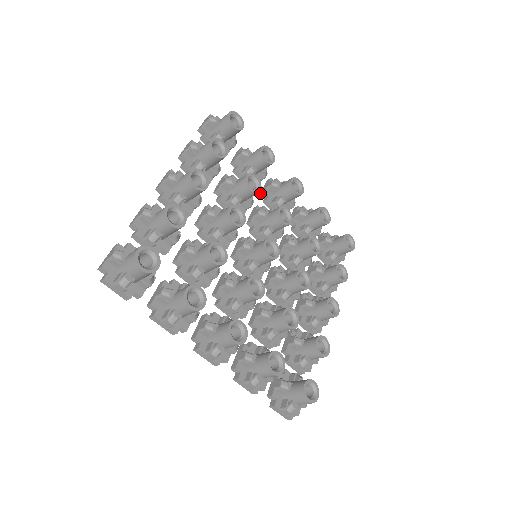
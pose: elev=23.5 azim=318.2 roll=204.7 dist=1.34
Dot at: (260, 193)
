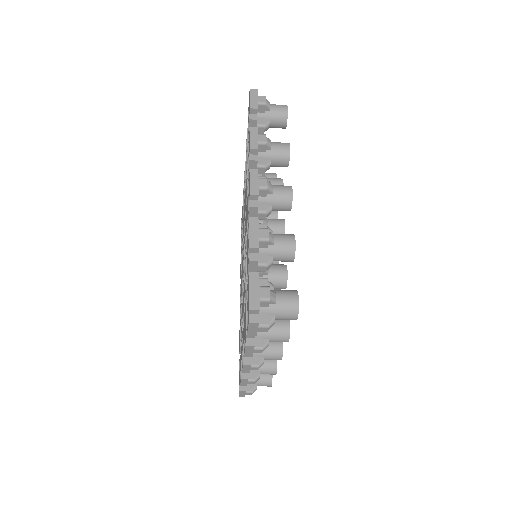
Dot at: (245, 178)
